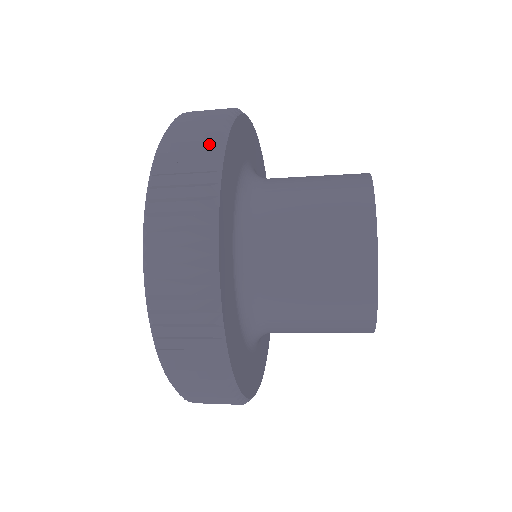
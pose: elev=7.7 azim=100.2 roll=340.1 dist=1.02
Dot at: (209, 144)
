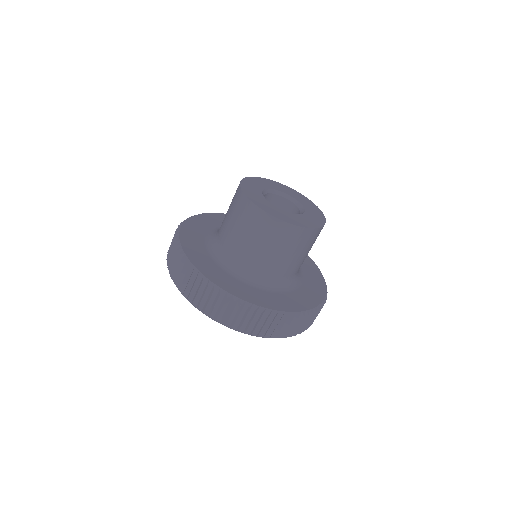
Dot at: (176, 250)
